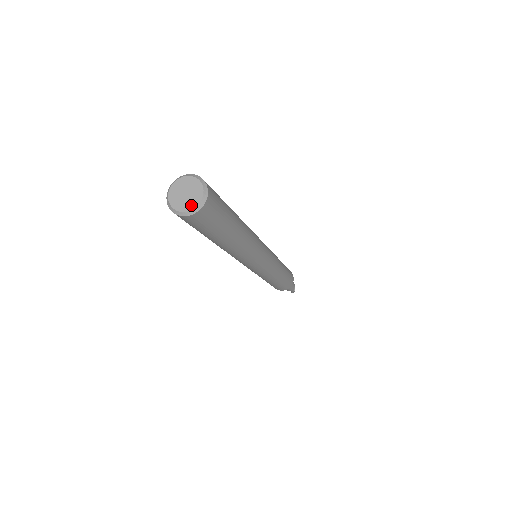
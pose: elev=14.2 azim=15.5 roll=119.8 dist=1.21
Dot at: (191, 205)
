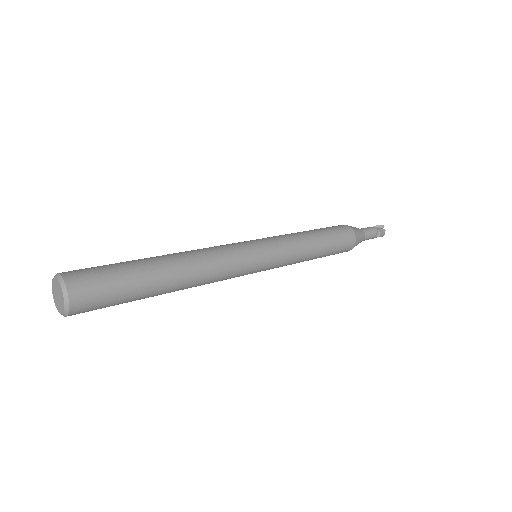
Dot at: (62, 309)
